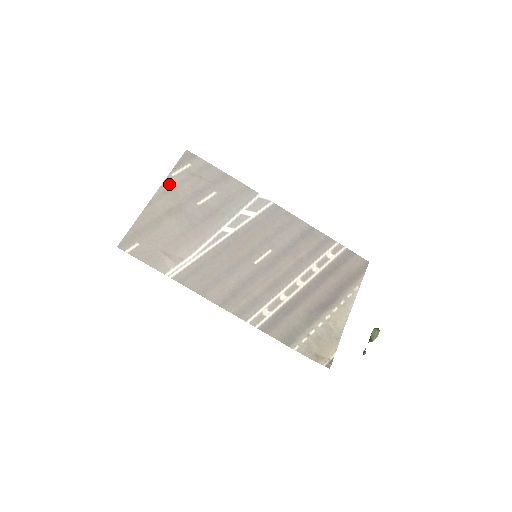
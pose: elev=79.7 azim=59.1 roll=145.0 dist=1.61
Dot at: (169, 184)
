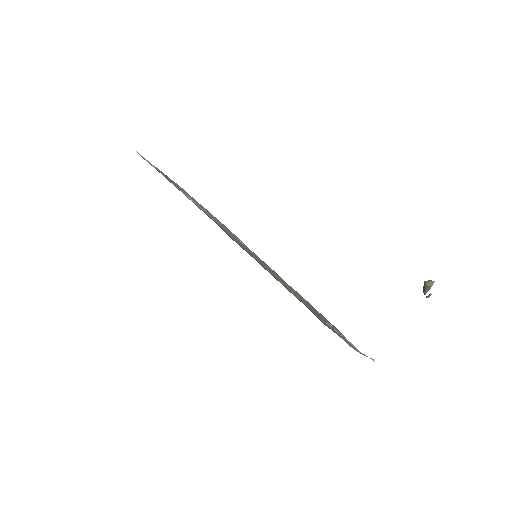
Dot at: (166, 175)
